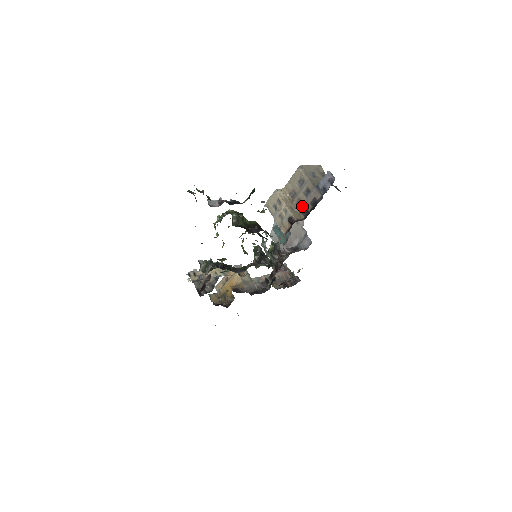
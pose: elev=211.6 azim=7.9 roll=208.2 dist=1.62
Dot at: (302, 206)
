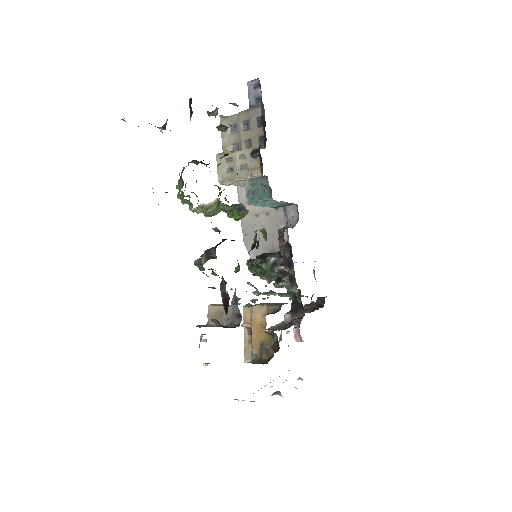
Dot at: (253, 141)
